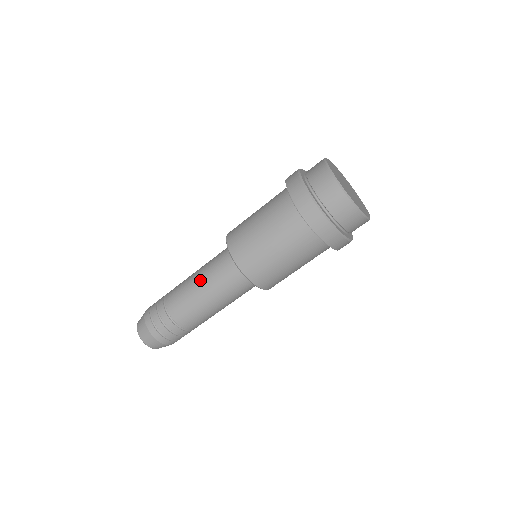
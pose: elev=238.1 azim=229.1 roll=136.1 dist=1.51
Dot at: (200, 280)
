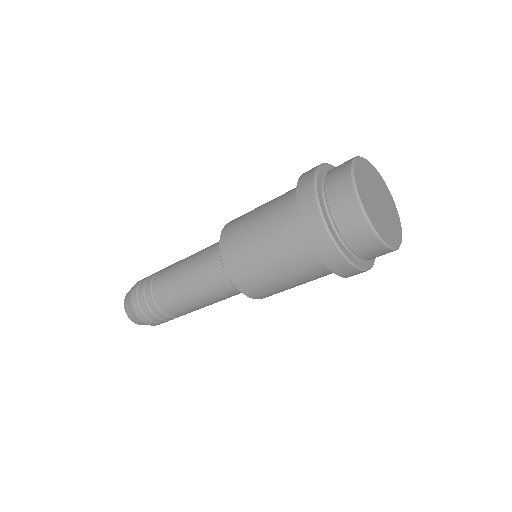
Dot at: (207, 302)
